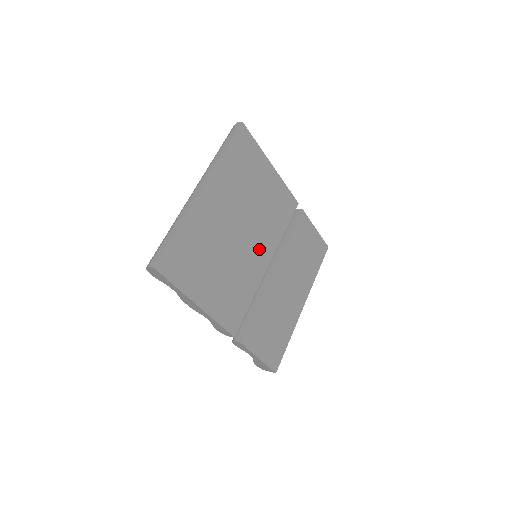
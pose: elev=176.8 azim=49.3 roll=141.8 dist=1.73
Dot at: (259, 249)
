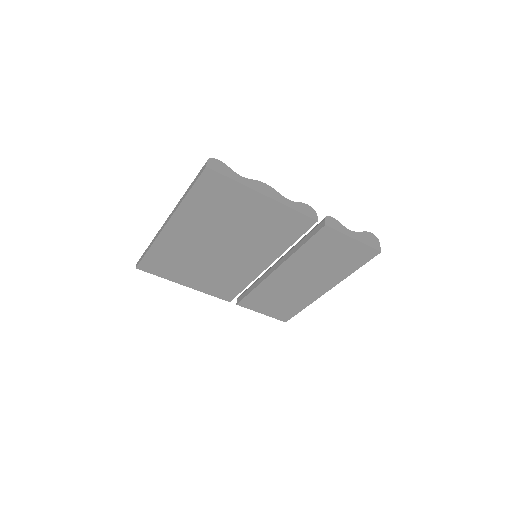
Dot at: (252, 257)
